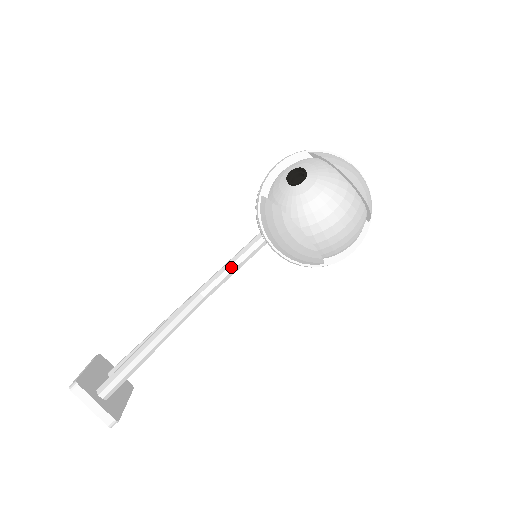
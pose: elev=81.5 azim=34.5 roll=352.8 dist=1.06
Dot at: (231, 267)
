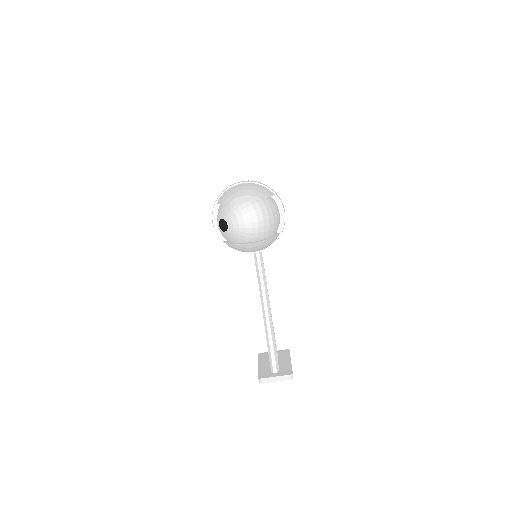
Dot at: (258, 262)
